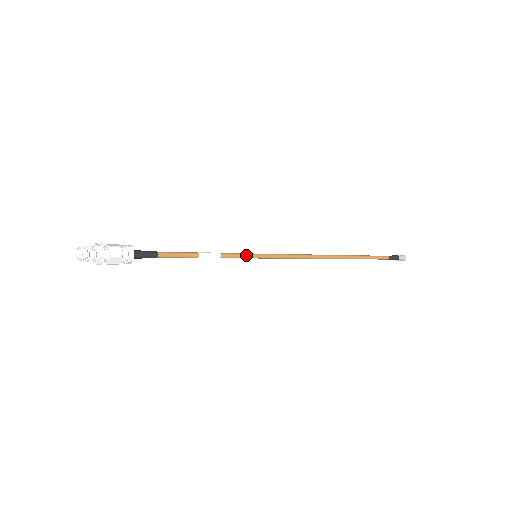
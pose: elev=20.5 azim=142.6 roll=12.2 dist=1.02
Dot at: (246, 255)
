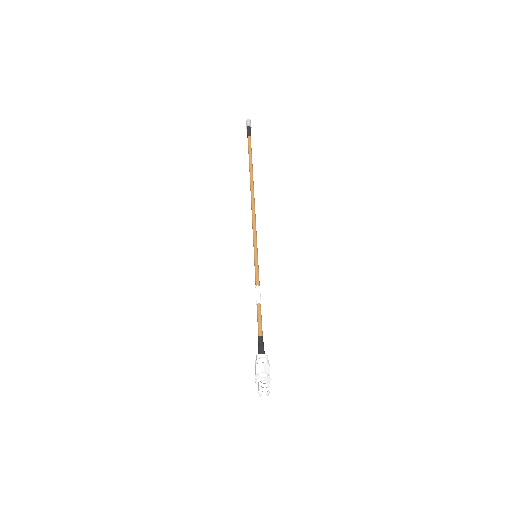
Dot at: (258, 266)
